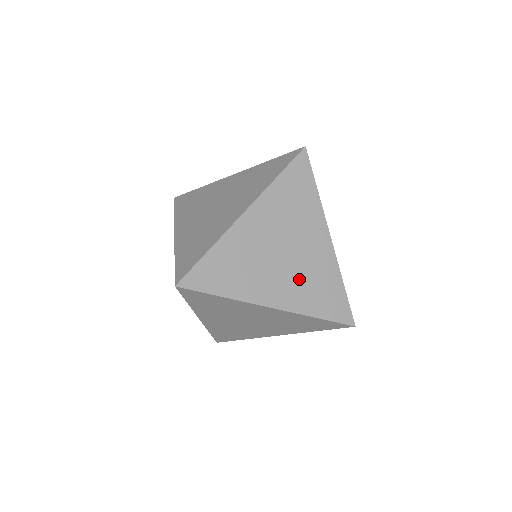
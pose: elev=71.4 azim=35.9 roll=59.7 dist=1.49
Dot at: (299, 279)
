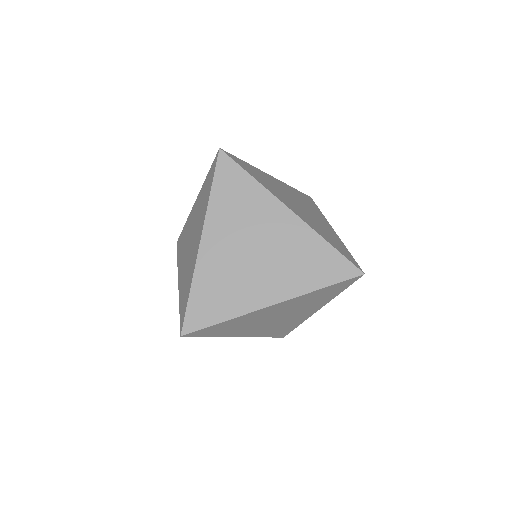
Dot at: (283, 266)
